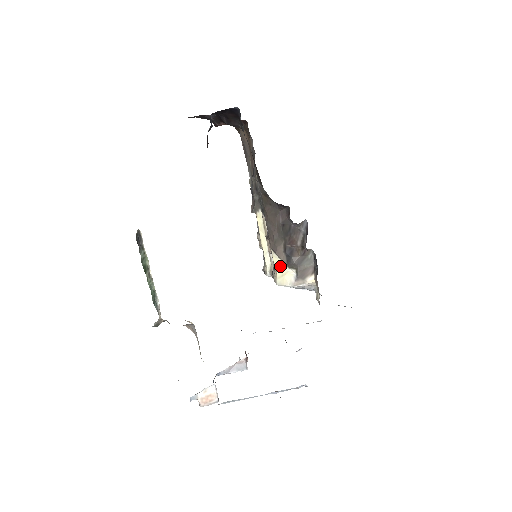
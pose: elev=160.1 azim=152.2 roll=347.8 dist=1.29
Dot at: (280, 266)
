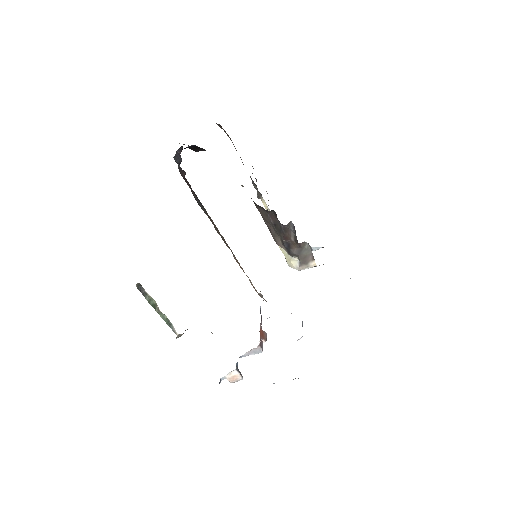
Dot at: (285, 253)
